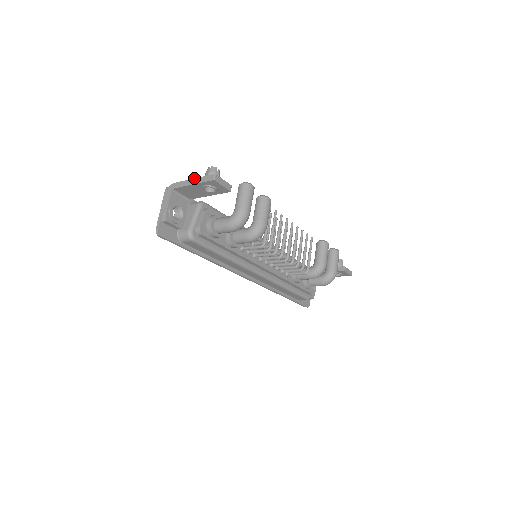
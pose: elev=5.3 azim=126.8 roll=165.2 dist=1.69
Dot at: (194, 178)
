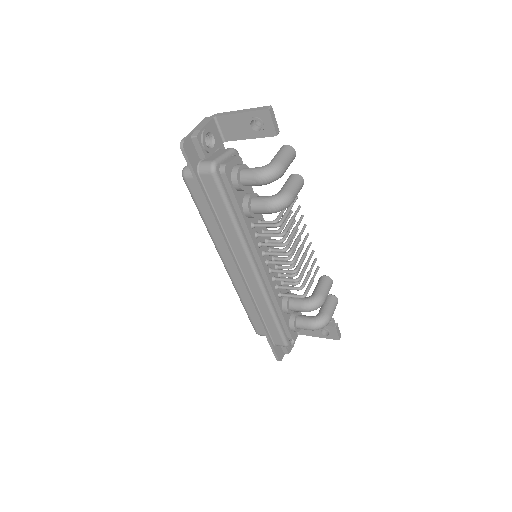
Dot at: (245, 109)
